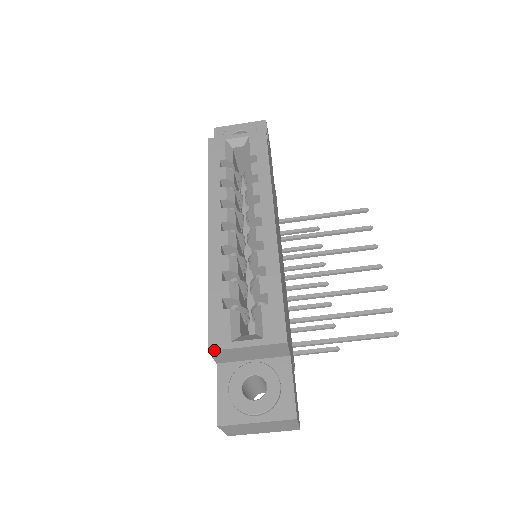
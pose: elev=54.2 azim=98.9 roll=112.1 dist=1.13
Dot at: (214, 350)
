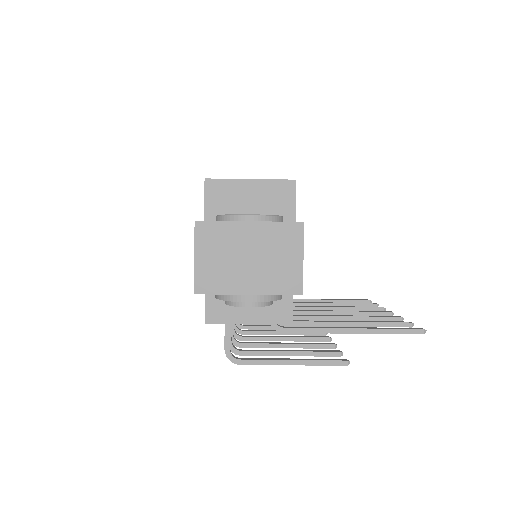
Dot at: occluded
